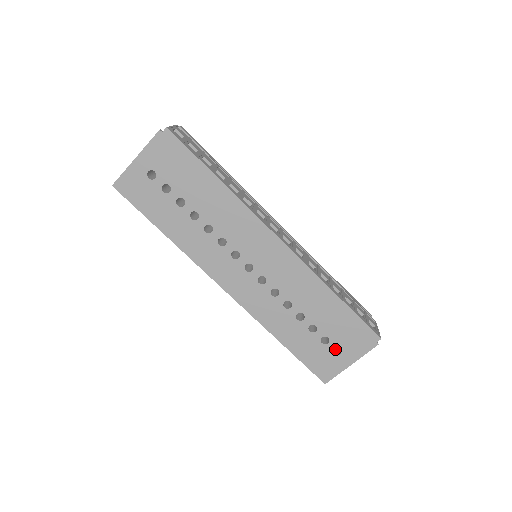
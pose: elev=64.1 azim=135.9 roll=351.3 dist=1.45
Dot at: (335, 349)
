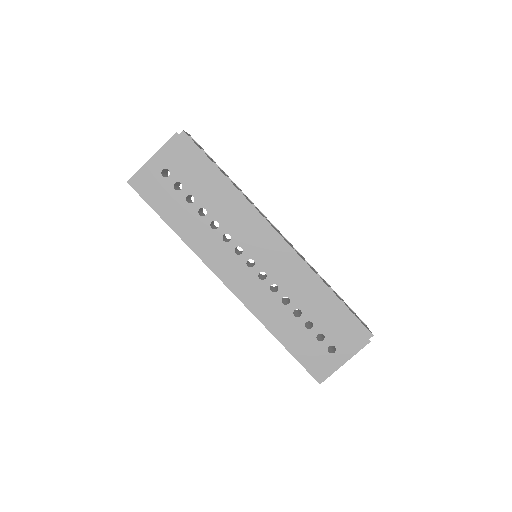
Dot at: (329, 349)
